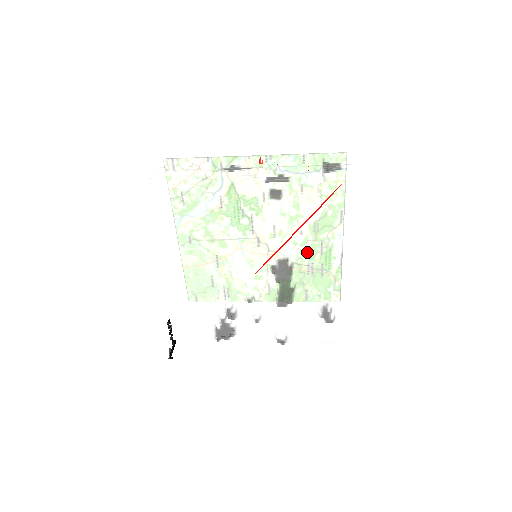
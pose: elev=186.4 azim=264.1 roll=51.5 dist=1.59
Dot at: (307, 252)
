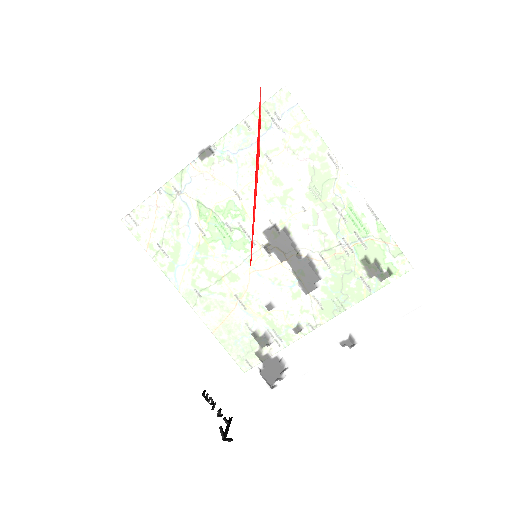
Dot at: (291, 202)
